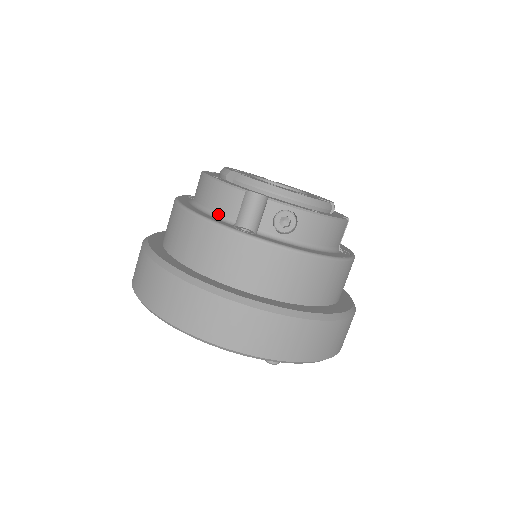
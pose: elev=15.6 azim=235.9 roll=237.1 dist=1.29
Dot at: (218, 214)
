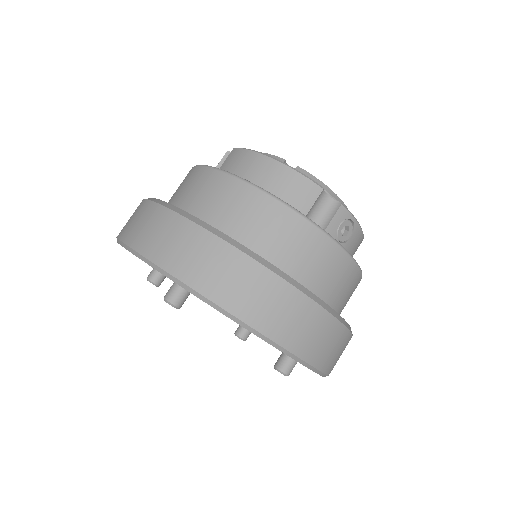
Dot at: (286, 202)
